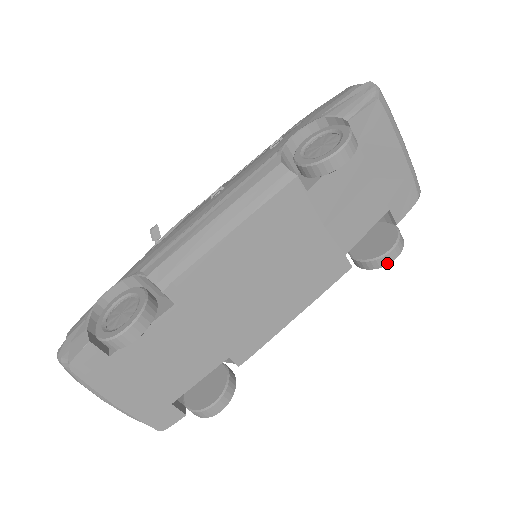
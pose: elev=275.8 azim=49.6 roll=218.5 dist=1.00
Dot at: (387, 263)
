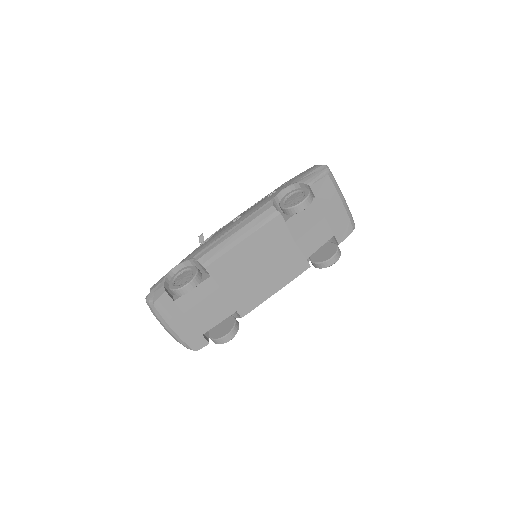
Dot at: (330, 265)
